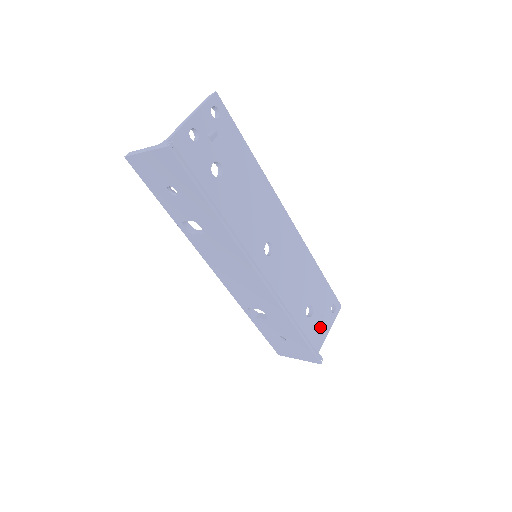
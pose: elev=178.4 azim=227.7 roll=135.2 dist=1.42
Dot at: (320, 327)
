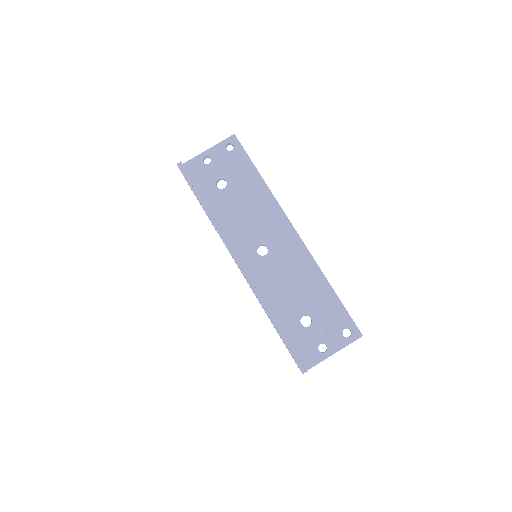
Dot at: (320, 343)
